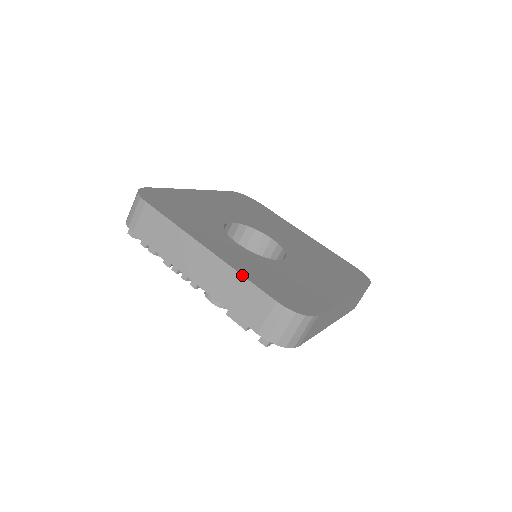
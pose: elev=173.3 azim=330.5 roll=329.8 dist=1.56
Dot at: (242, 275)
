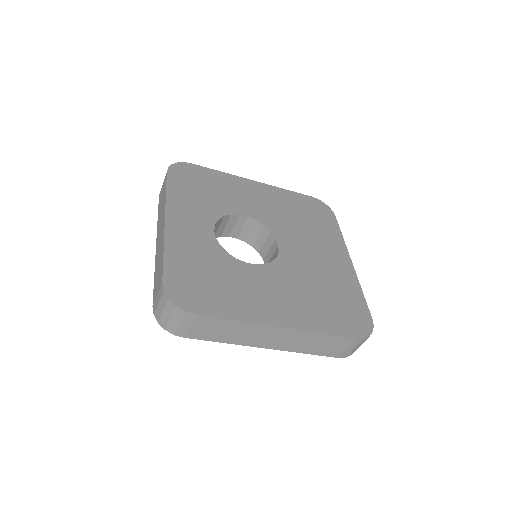
Dot at: (163, 251)
